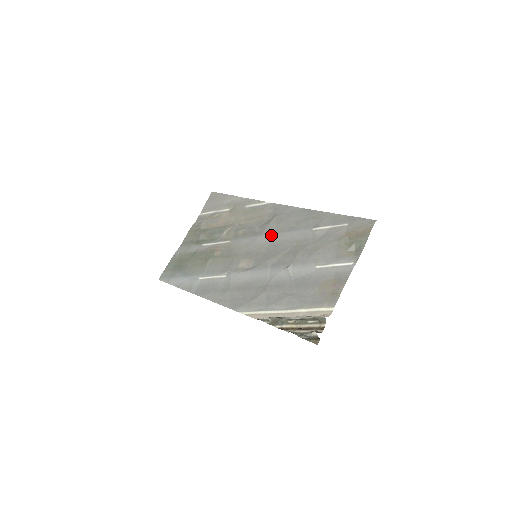
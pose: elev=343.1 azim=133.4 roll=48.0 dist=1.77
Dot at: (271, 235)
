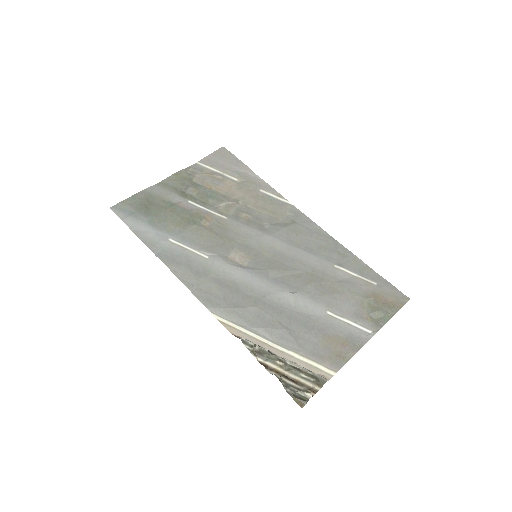
Dot at: (283, 242)
